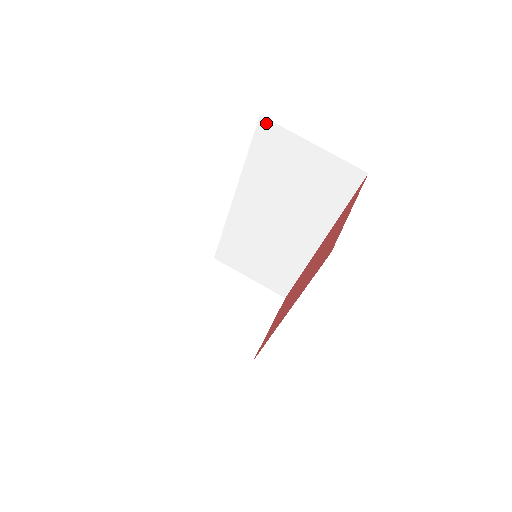
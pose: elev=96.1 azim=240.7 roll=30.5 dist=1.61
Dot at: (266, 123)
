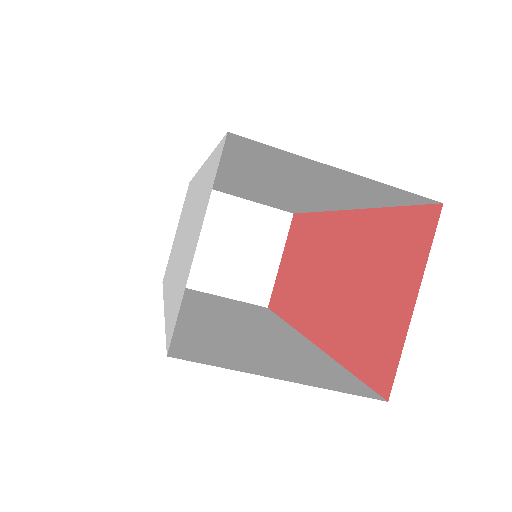
Dot at: (242, 139)
